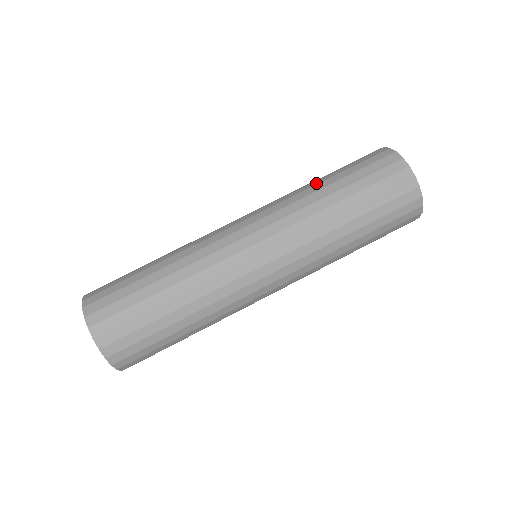
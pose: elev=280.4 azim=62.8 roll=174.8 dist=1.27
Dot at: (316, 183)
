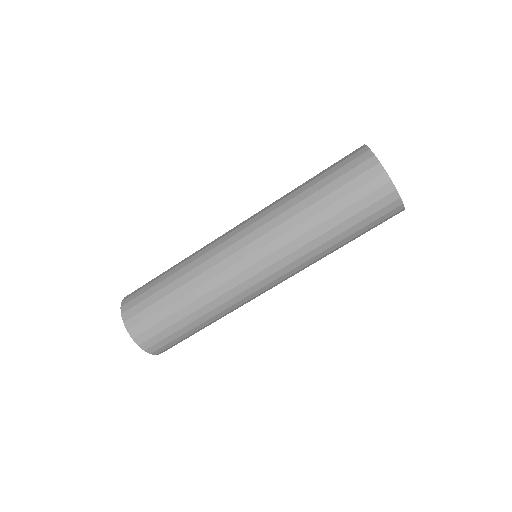
Dot at: (304, 197)
